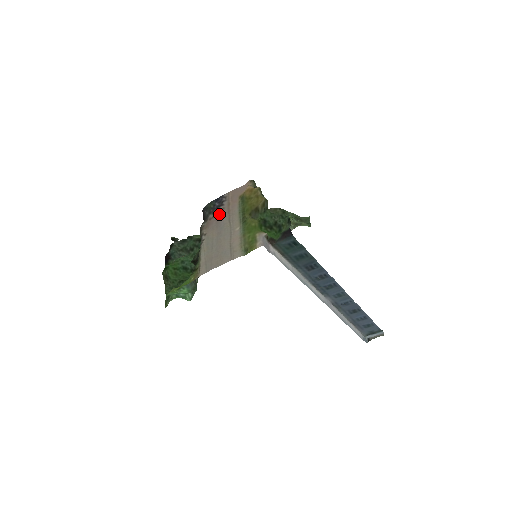
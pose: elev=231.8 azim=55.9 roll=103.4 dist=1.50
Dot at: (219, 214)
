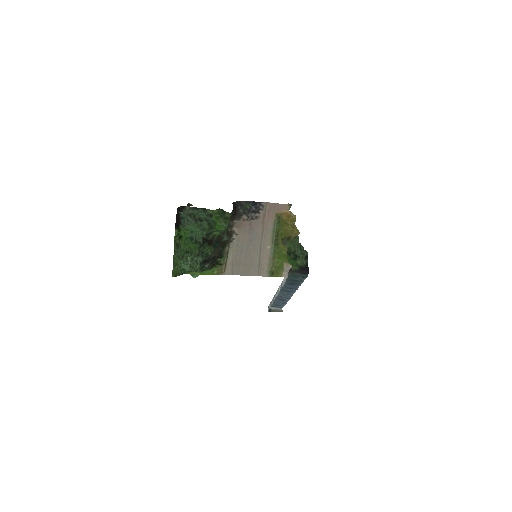
Dot at: (254, 221)
